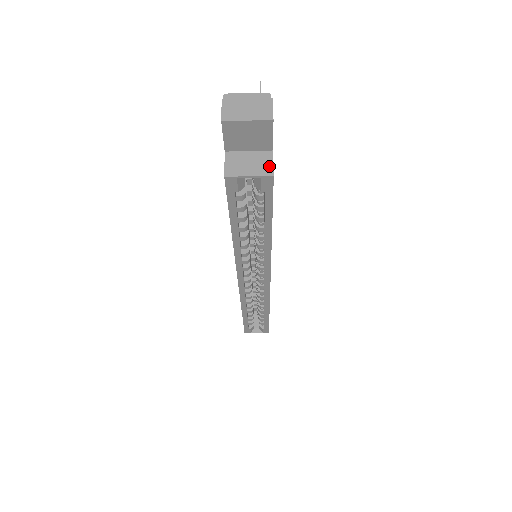
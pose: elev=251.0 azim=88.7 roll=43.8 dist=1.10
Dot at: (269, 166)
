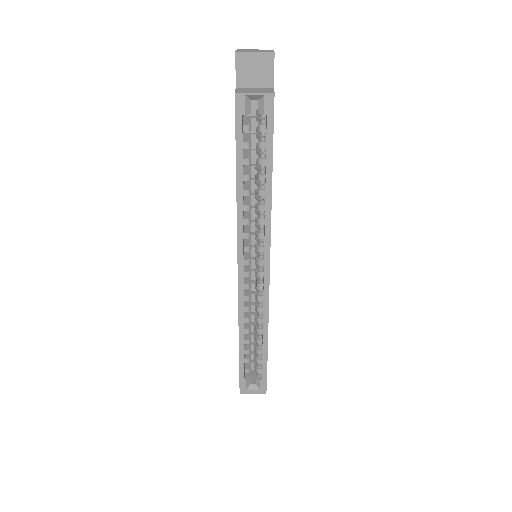
Dot at: (271, 91)
